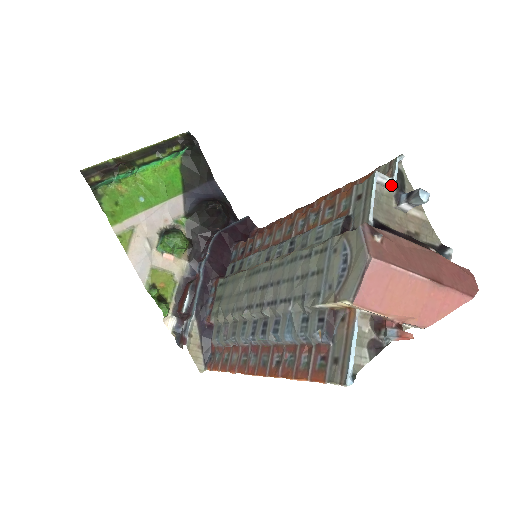
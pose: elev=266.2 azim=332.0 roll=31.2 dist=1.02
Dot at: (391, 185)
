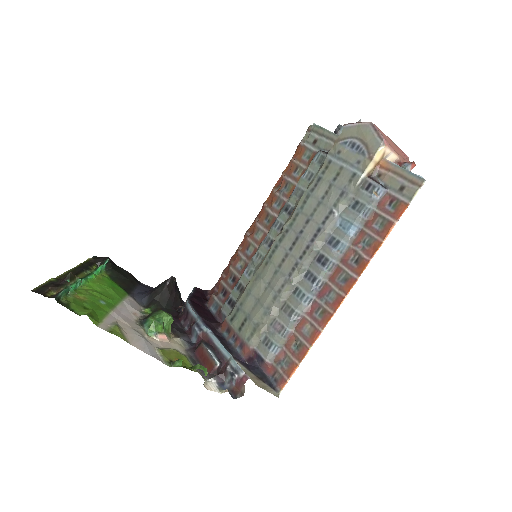
Dot at: occluded
